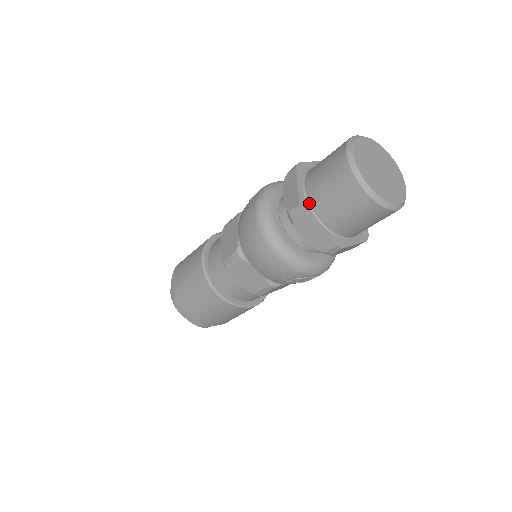
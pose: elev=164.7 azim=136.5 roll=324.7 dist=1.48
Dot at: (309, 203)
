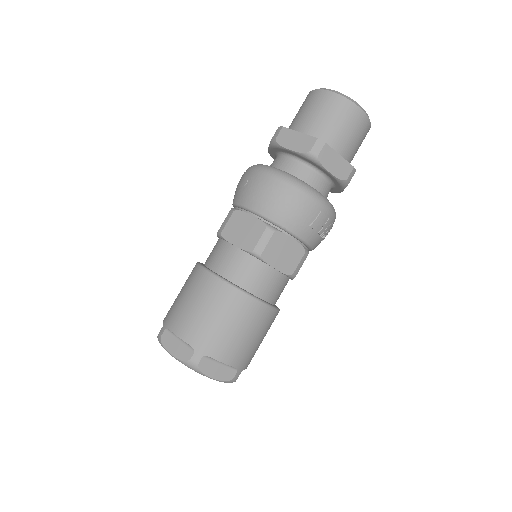
Dot at: occluded
